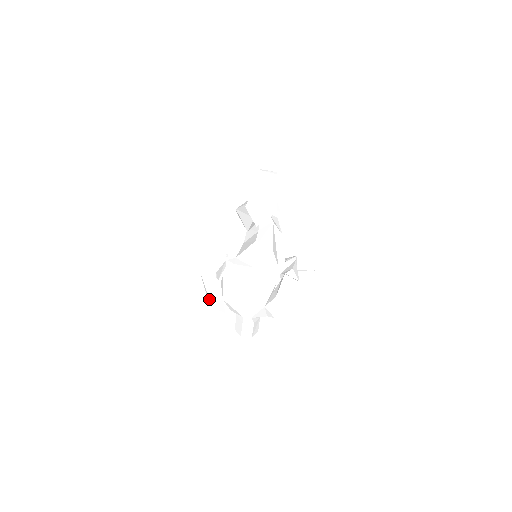
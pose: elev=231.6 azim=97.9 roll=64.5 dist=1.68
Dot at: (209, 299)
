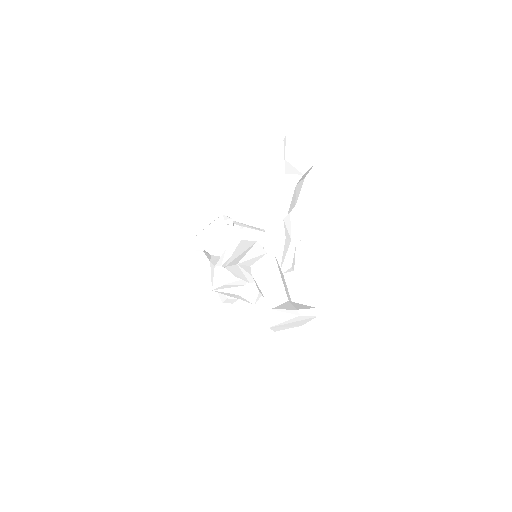
Dot at: occluded
